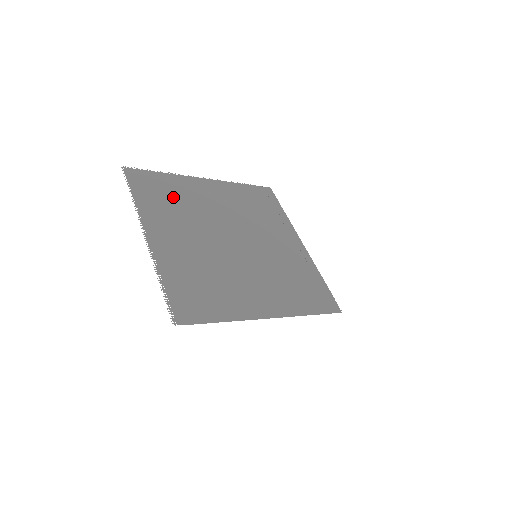
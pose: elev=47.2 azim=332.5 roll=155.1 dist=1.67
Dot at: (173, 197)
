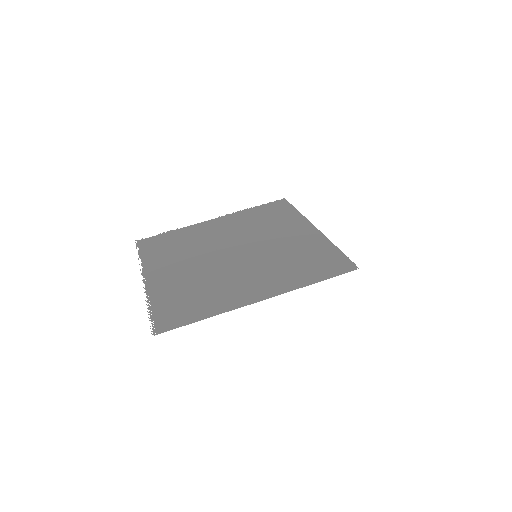
Dot at: (178, 243)
